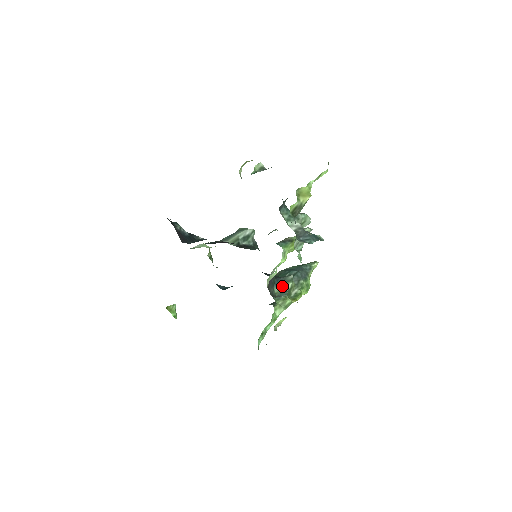
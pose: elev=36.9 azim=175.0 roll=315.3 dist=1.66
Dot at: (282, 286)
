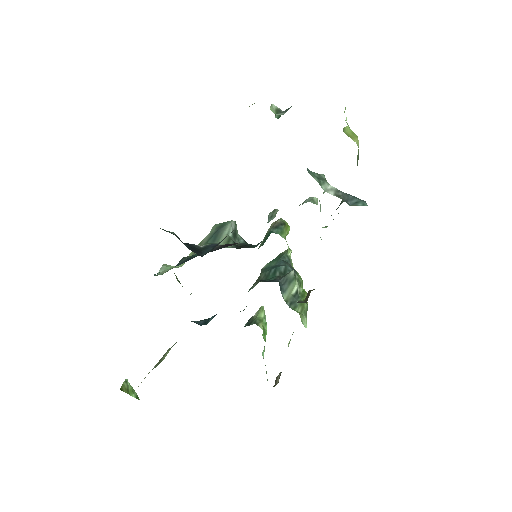
Dot at: (289, 288)
